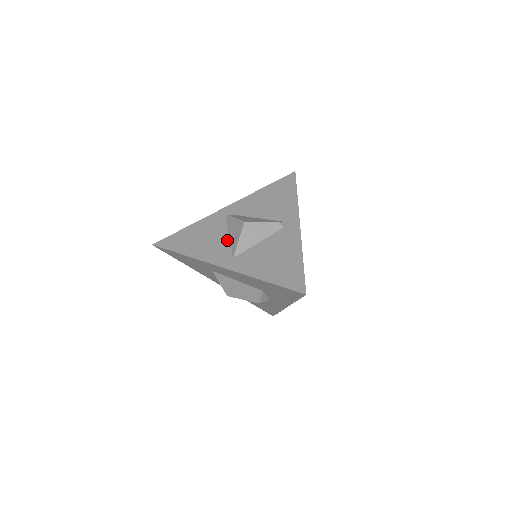
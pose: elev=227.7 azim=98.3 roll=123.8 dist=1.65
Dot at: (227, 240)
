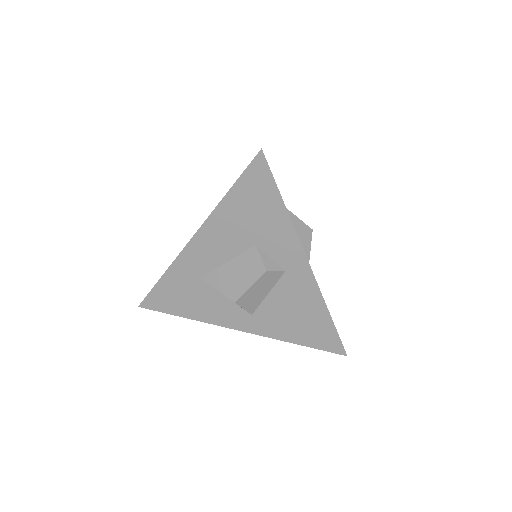
Dot at: occluded
